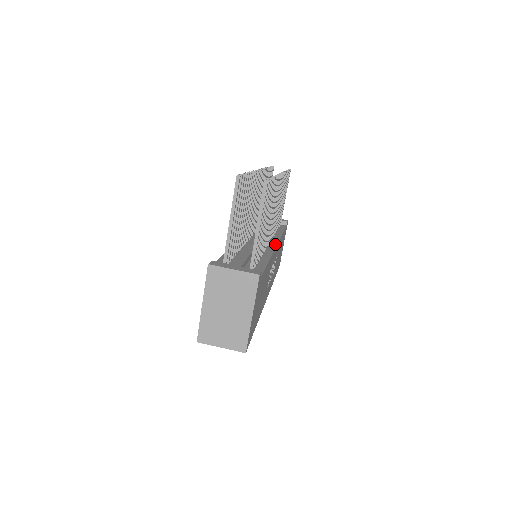
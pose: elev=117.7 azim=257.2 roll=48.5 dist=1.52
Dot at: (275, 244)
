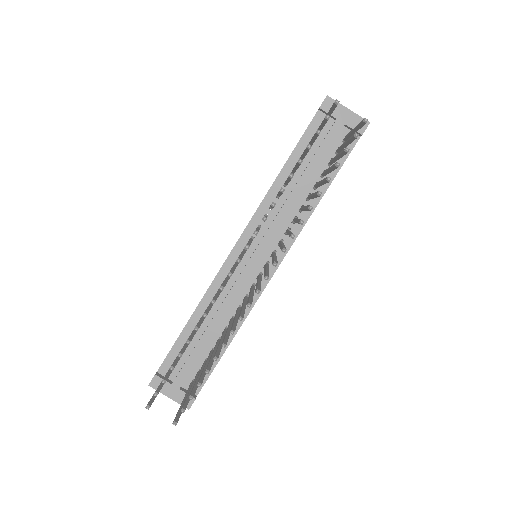
Dot at: (273, 270)
